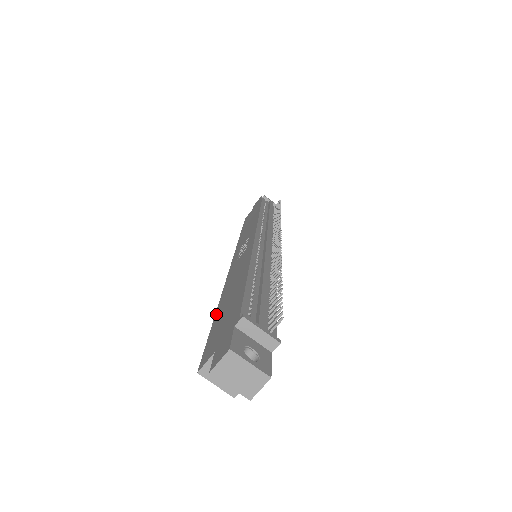
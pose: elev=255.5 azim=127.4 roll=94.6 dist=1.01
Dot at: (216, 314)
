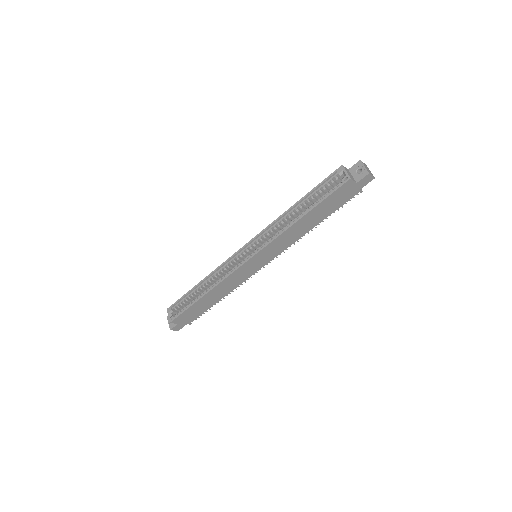
Dot at: (303, 198)
